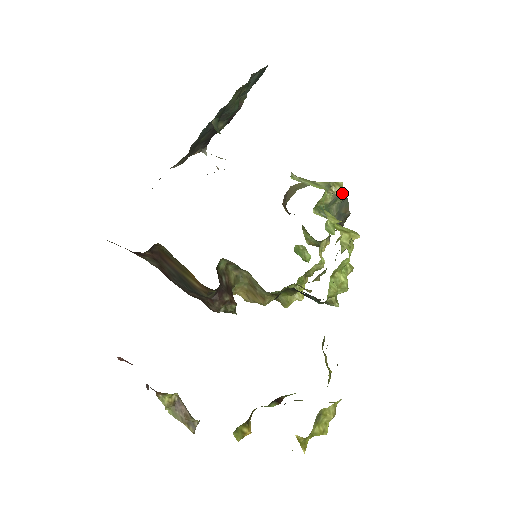
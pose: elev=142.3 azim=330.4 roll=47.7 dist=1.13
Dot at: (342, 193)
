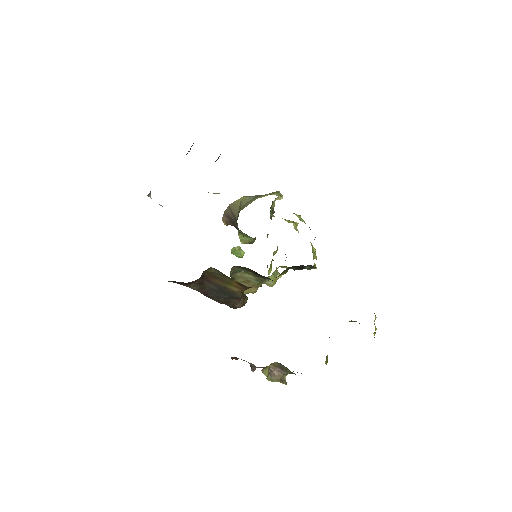
Dot at: occluded
